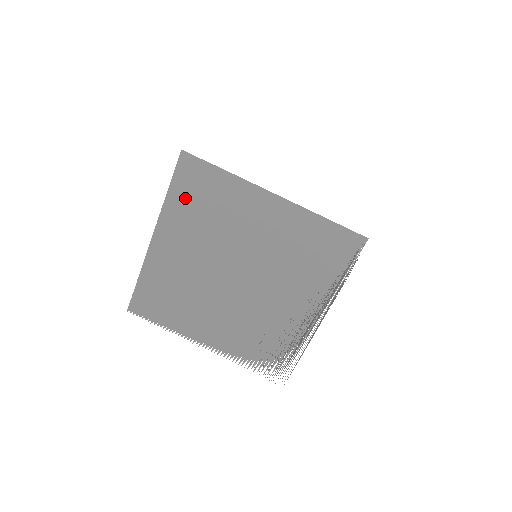
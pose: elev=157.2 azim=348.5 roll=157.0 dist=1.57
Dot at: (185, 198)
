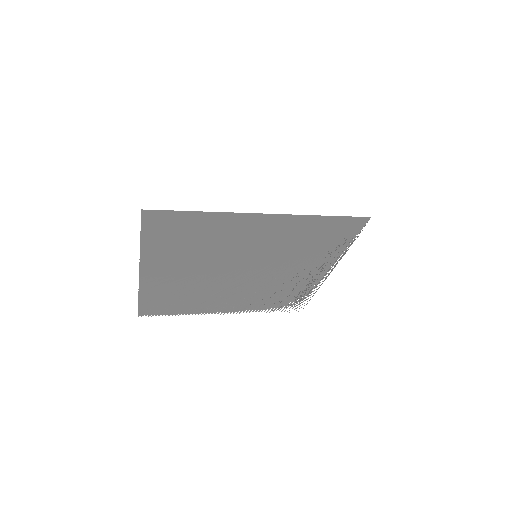
Dot at: (163, 241)
